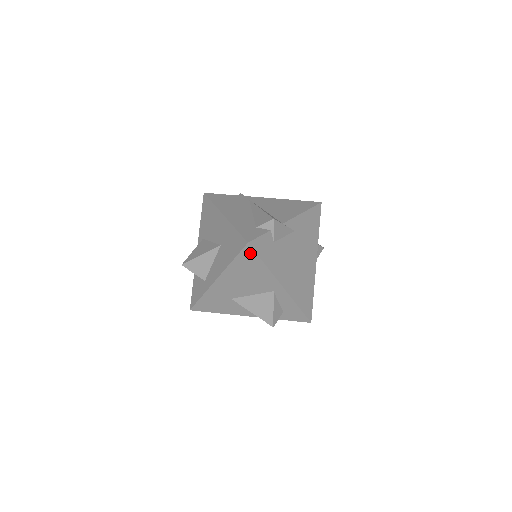
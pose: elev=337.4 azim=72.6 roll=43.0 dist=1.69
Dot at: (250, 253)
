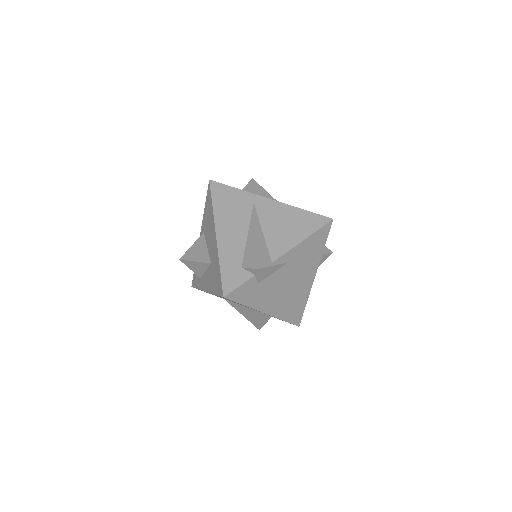
Dot at: (228, 299)
